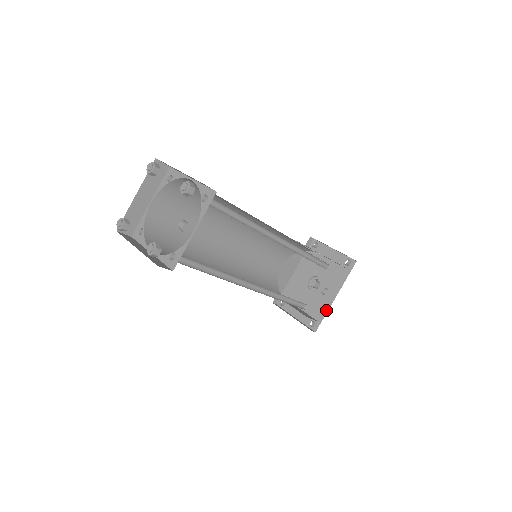
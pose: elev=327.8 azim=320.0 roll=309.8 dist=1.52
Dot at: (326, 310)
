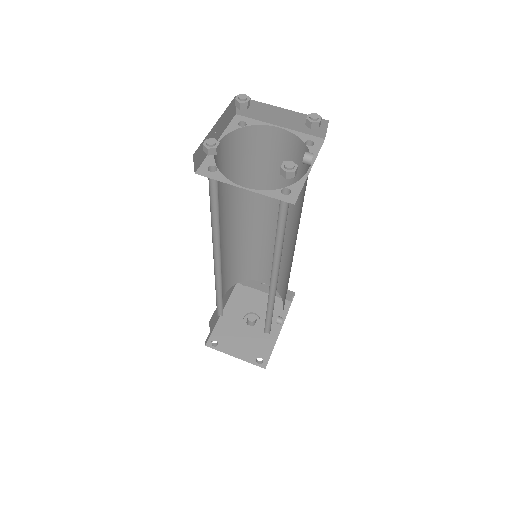
Dot at: (273, 344)
